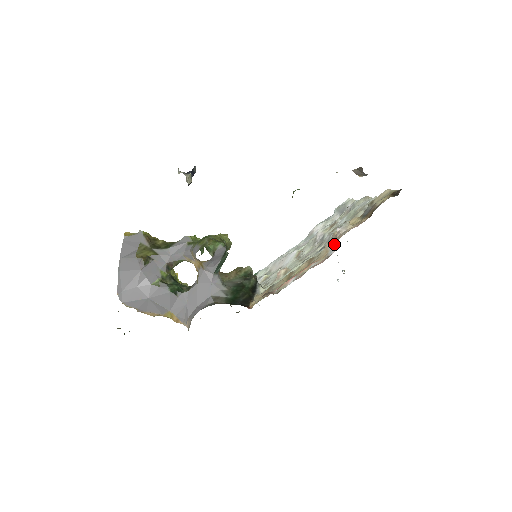
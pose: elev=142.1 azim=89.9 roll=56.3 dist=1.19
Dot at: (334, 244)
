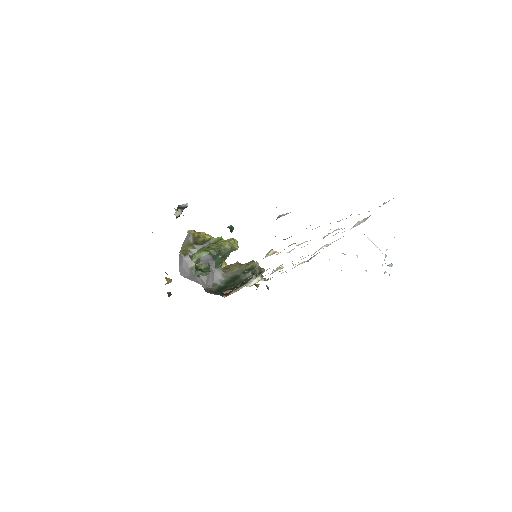
Dot at: occluded
